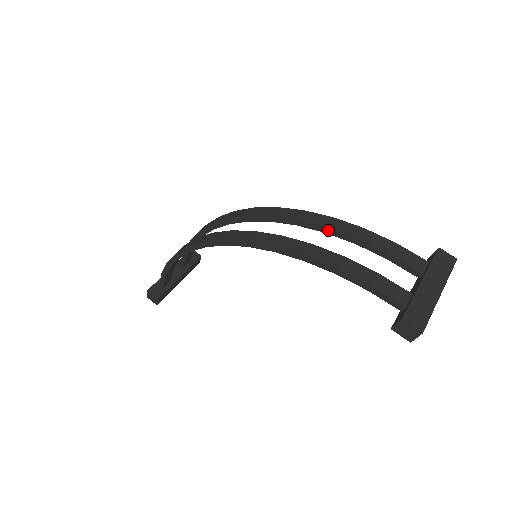
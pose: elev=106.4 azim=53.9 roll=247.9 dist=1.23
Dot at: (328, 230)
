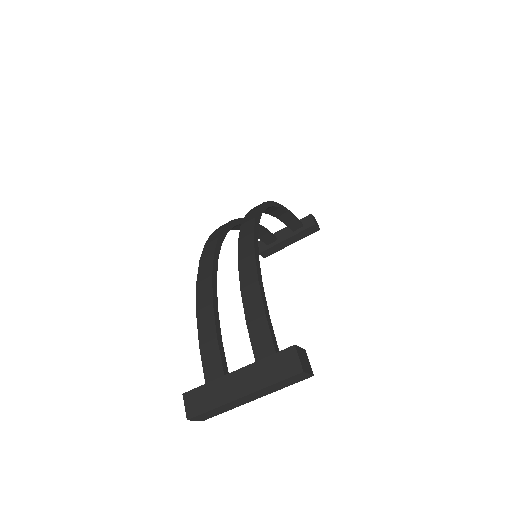
Dot at: (239, 266)
